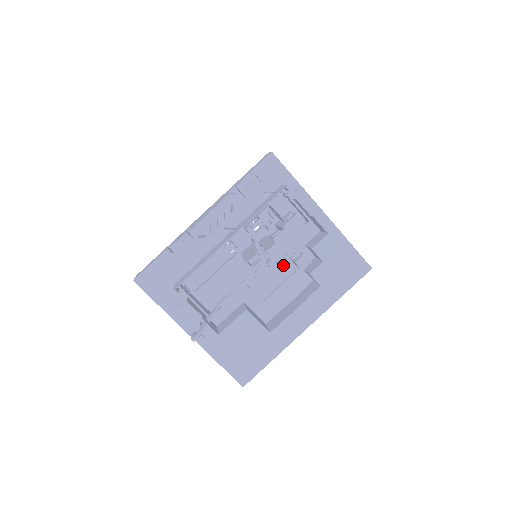
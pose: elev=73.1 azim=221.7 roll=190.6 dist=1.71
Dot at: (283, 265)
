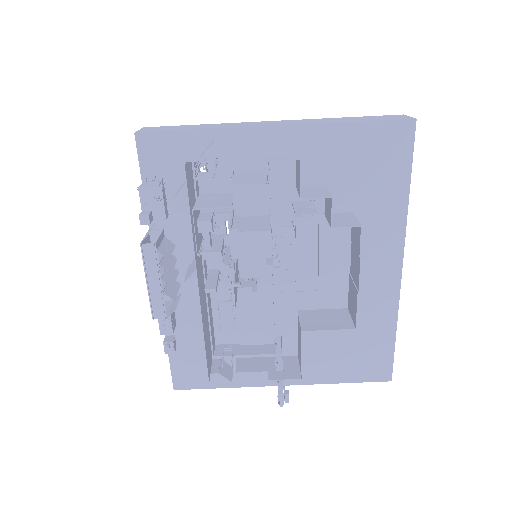
Dot at: occluded
